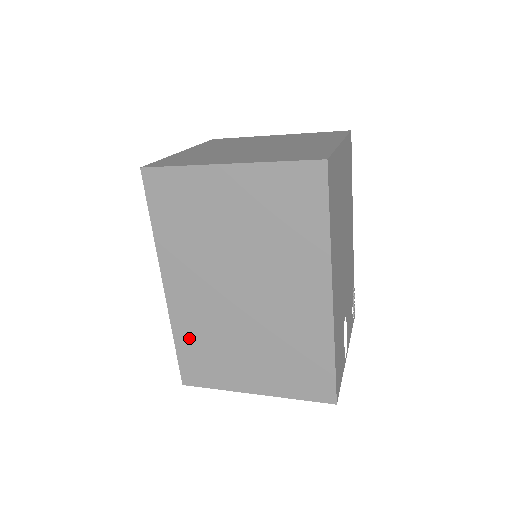
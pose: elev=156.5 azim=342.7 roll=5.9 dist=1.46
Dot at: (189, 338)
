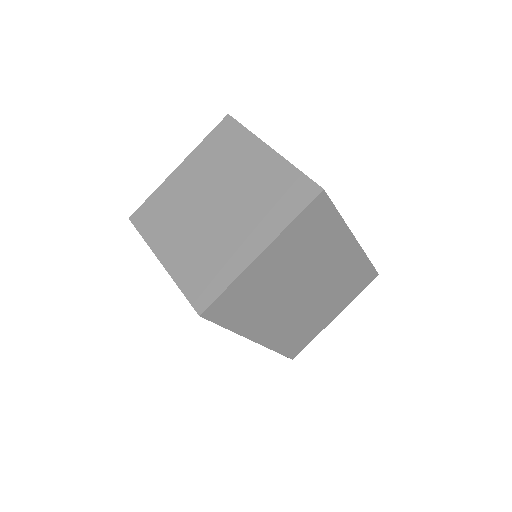
Dot at: (285, 341)
